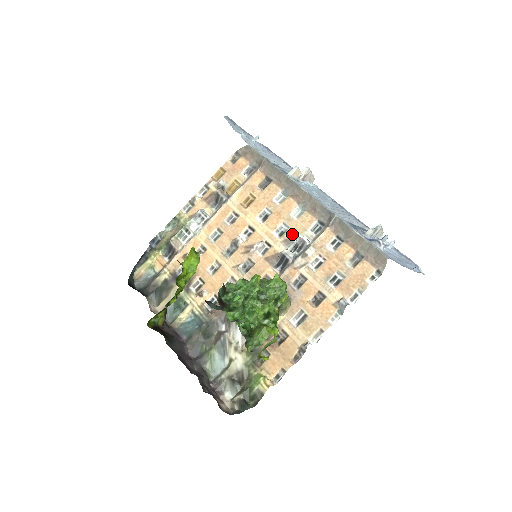
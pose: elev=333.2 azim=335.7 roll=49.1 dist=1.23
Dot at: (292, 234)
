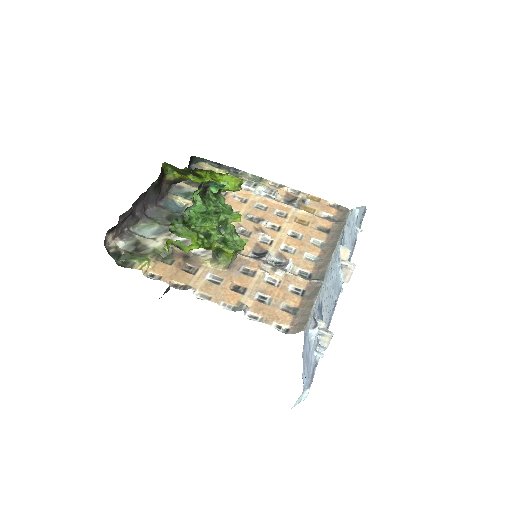
Dot at: (289, 257)
